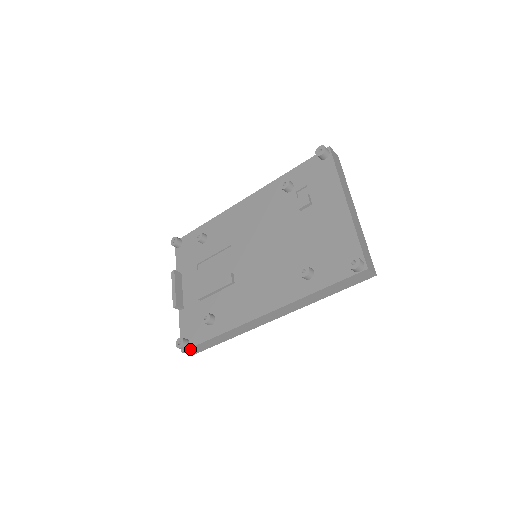
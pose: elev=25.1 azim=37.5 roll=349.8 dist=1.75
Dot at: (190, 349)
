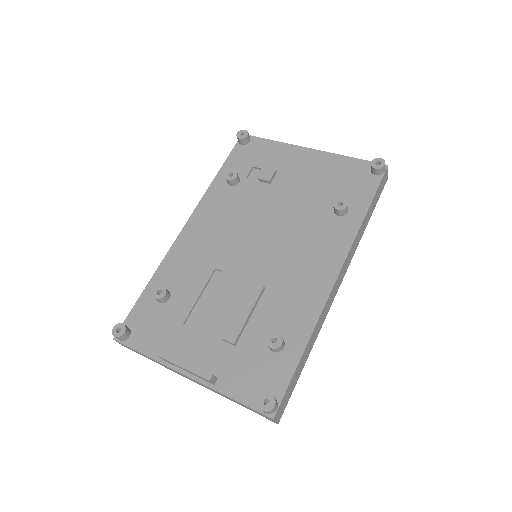
Dot at: (280, 404)
